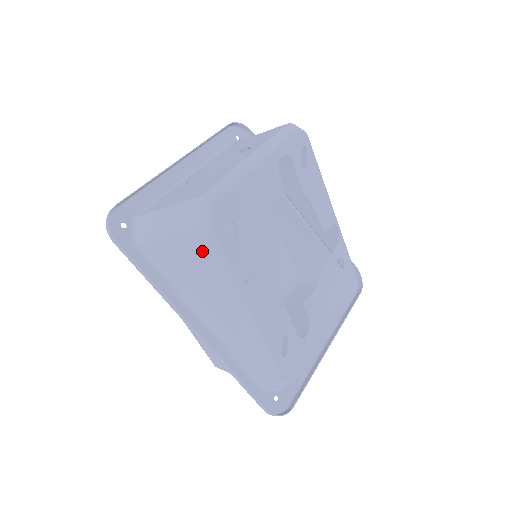
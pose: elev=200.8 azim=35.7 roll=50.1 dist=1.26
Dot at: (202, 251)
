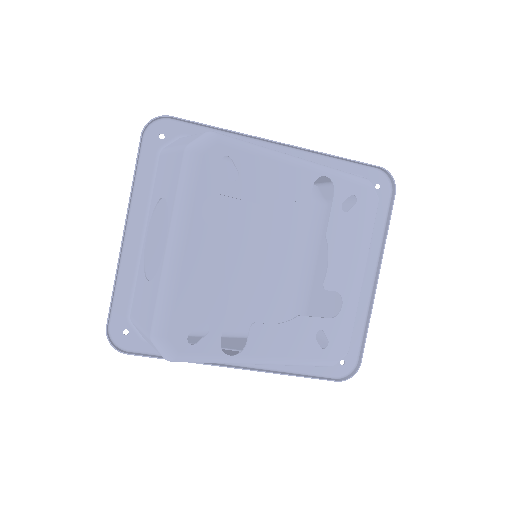
Dot at: occluded
